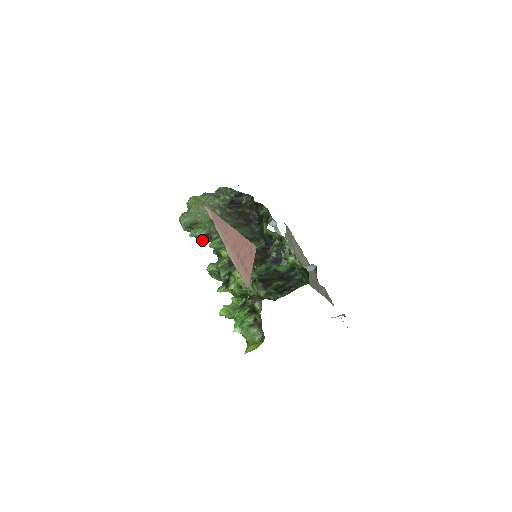
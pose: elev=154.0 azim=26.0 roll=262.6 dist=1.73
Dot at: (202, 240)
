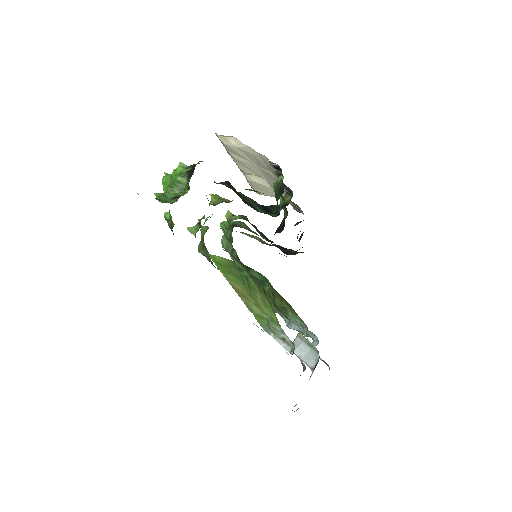
Dot at: (226, 240)
